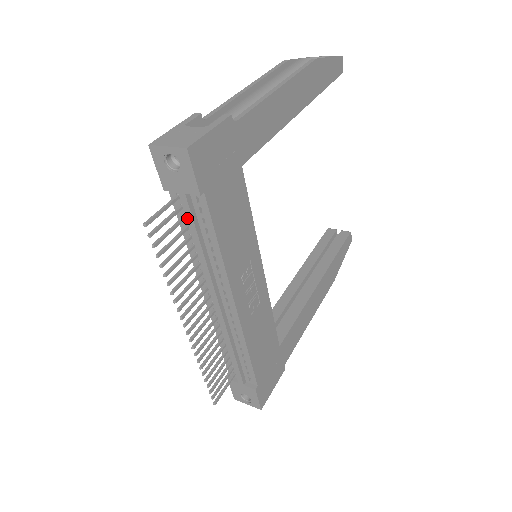
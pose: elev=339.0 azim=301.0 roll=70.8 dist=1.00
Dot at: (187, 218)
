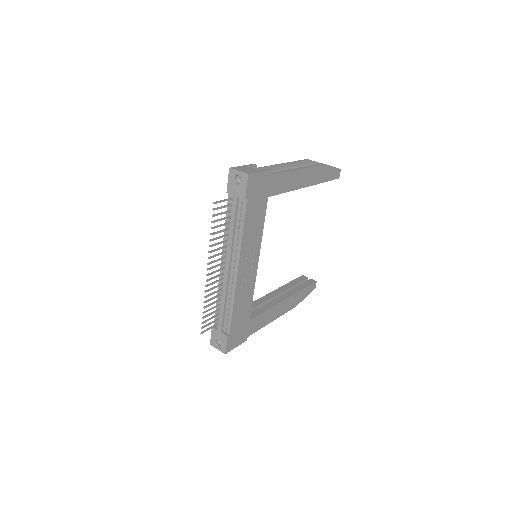
Dot at: (233, 211)
